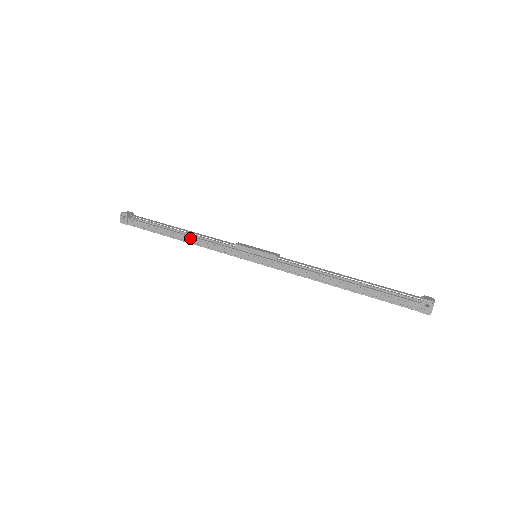
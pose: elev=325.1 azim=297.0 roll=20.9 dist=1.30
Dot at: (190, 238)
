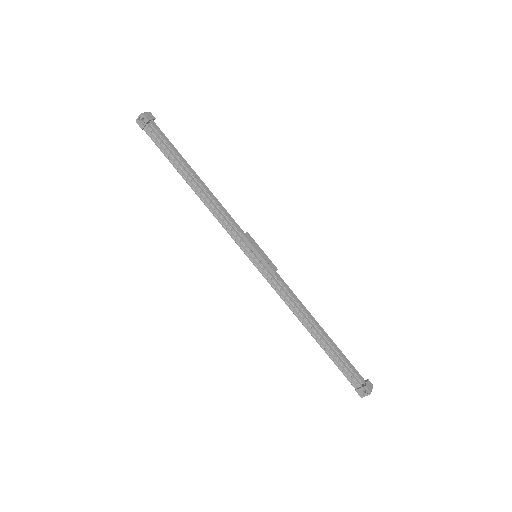
Dot at: (203, 195)
